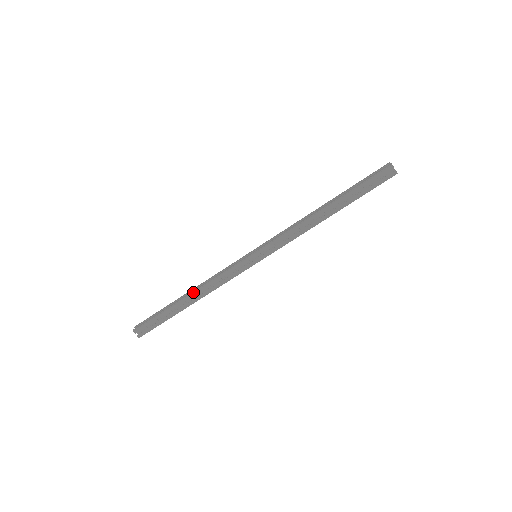
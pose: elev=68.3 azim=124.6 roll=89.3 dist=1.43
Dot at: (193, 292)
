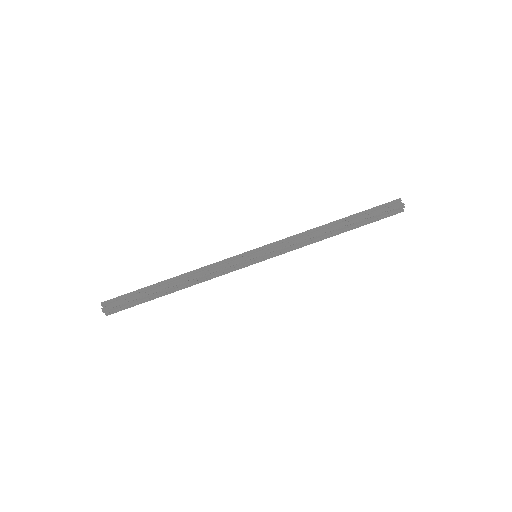
Dot at: (181, 276)
